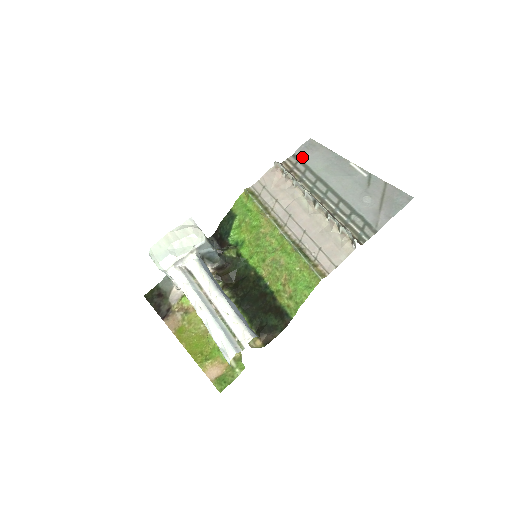
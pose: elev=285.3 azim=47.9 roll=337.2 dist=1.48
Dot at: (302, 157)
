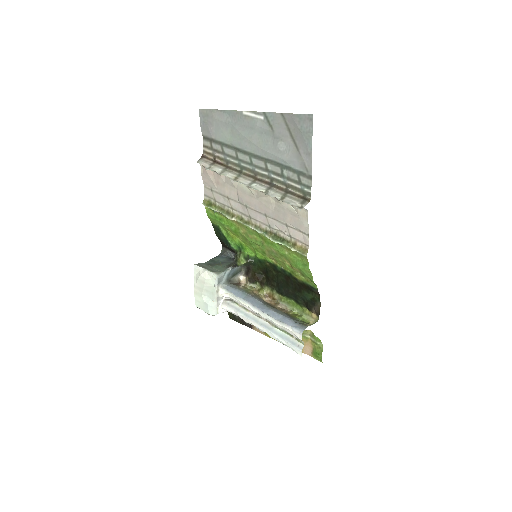
Dot at: (210, 136)
